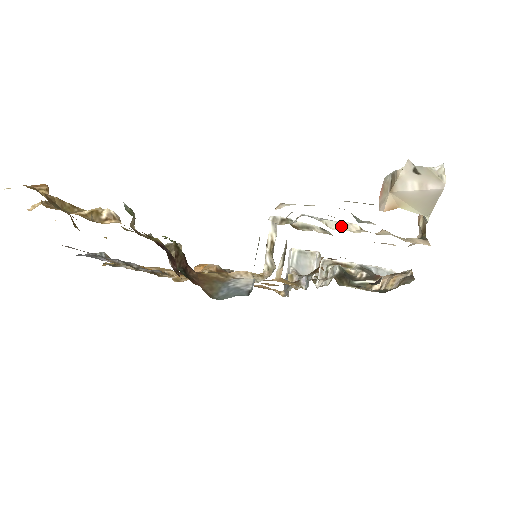
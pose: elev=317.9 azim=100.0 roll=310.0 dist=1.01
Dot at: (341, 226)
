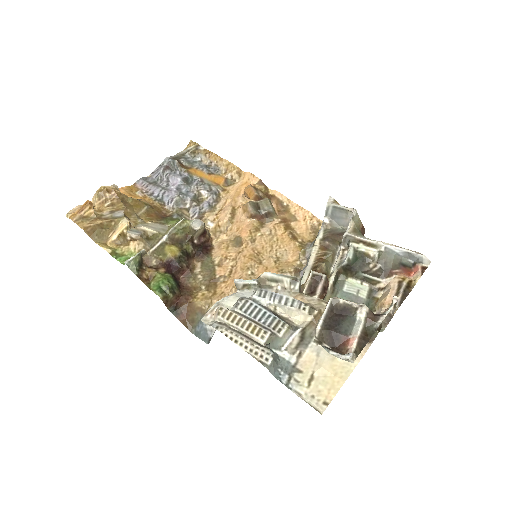
Dot at: (289, 310)
